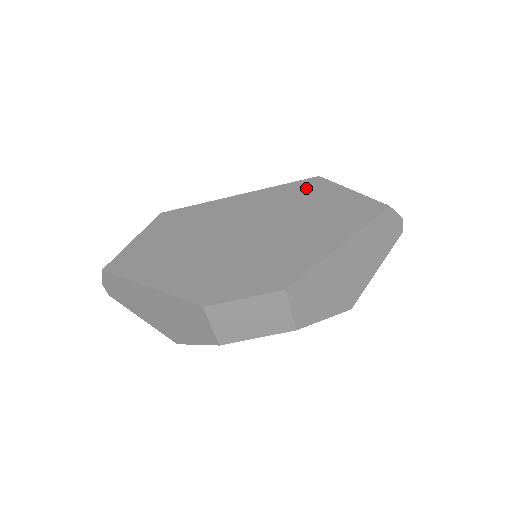
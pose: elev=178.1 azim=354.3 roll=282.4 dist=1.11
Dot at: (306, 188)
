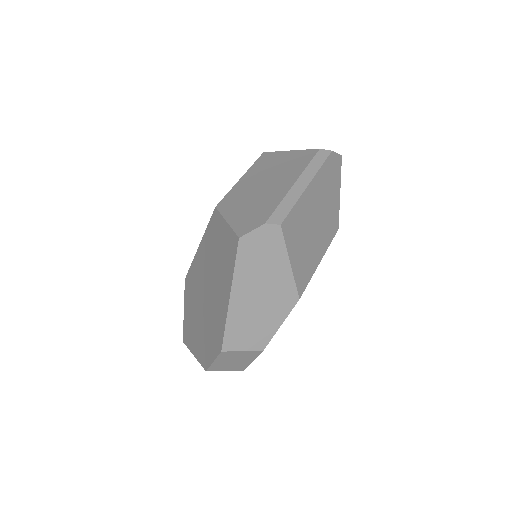
Dot at: (213, 228)
